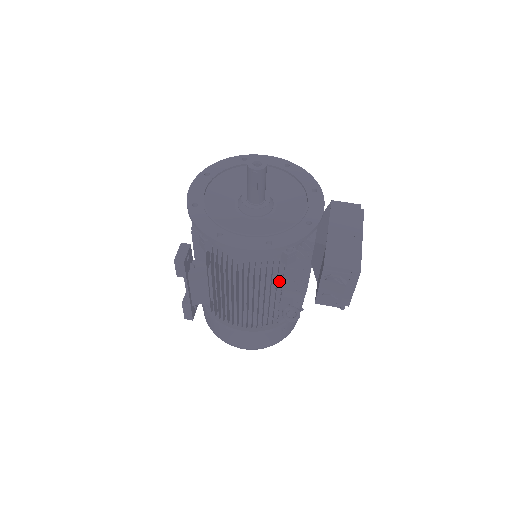
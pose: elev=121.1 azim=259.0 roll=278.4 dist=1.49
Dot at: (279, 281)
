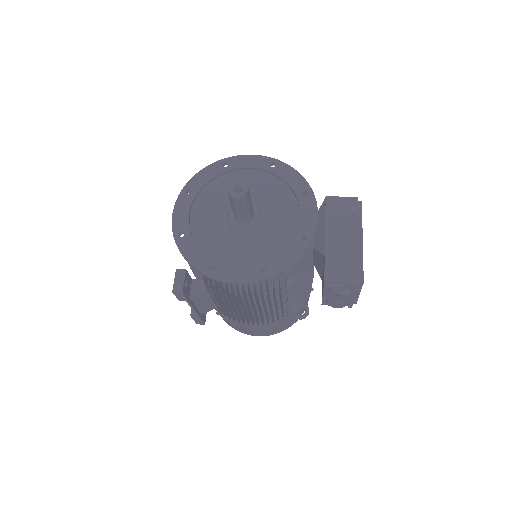
Dot at: (282, 288)
